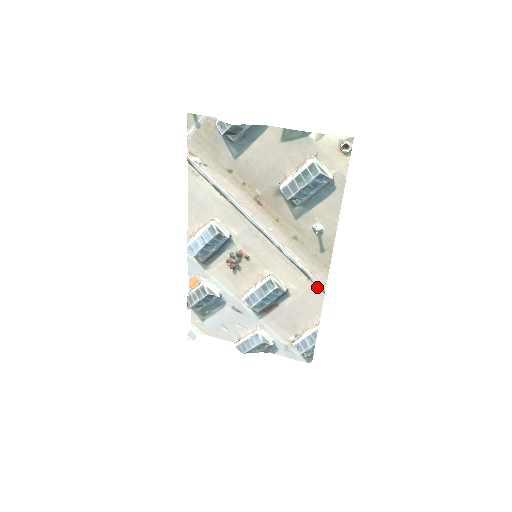
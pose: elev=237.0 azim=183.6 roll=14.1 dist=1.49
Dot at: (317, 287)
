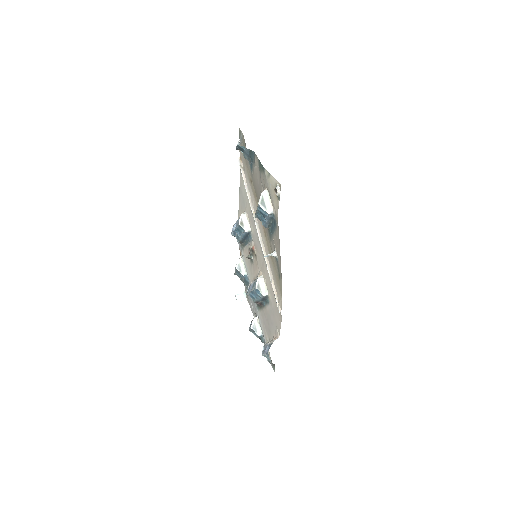
Dot at: occluded
